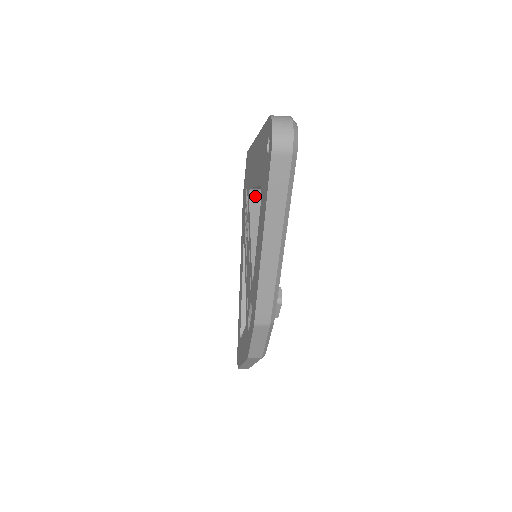
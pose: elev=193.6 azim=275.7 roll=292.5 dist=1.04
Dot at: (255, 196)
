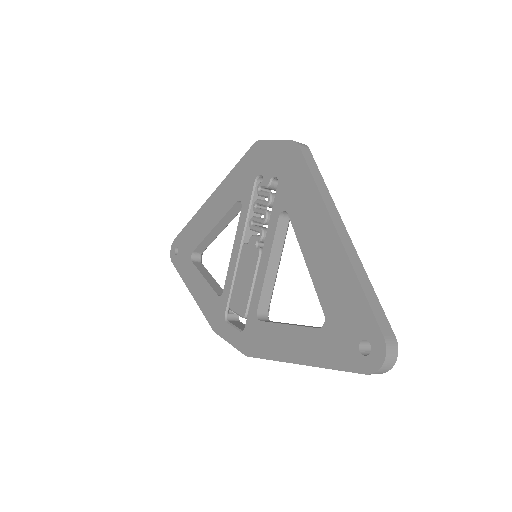
Dot at: (286, 214)
